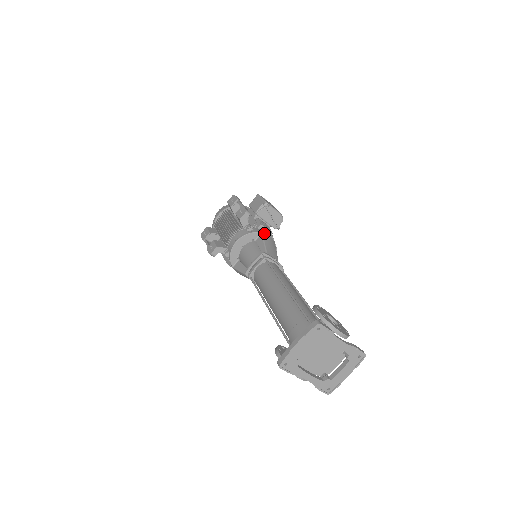
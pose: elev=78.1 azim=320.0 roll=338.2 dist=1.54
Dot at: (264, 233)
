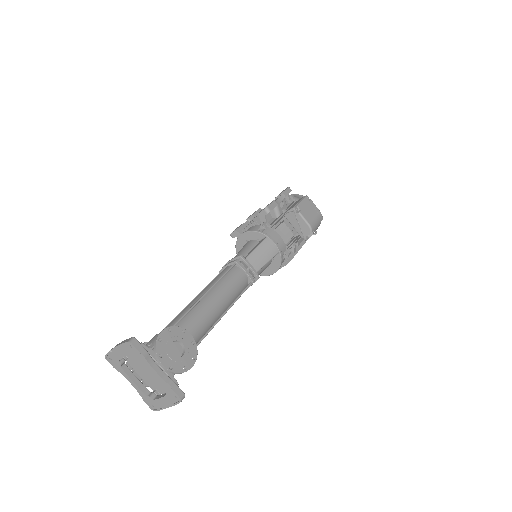
Dot at: (270, 237)
